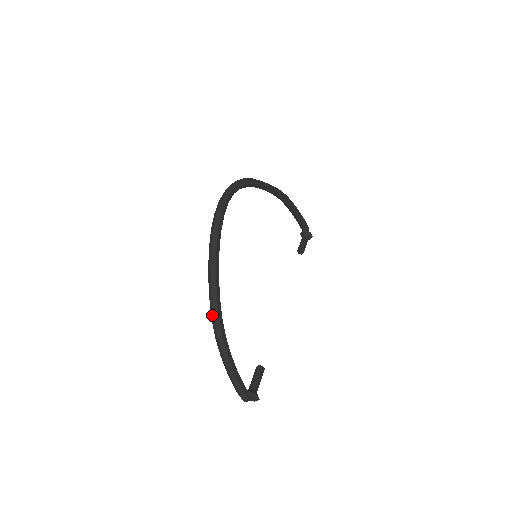
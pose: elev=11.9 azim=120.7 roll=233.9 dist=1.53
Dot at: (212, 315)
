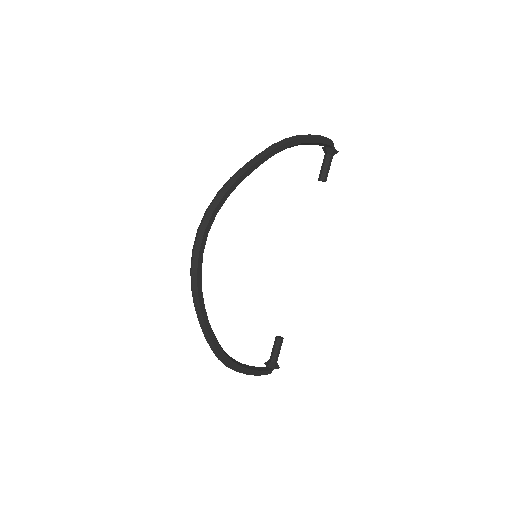
Dot at: (215, 355)
